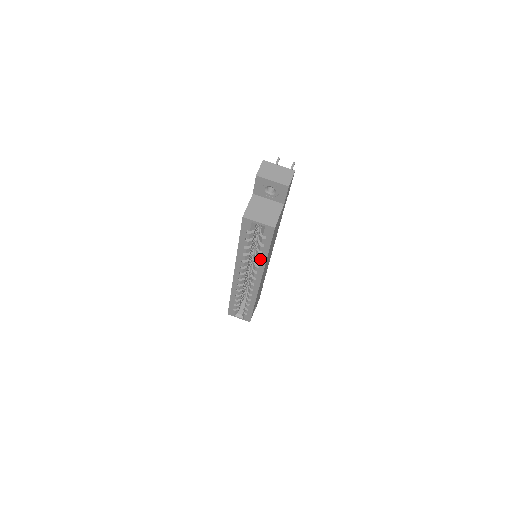
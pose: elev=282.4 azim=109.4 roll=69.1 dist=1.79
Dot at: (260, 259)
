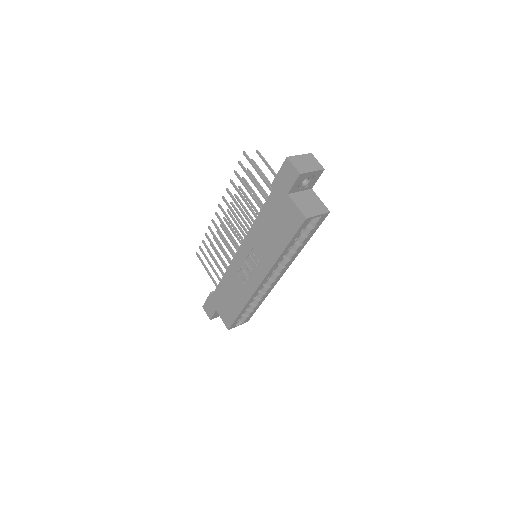
Dot at: (297, 251)
